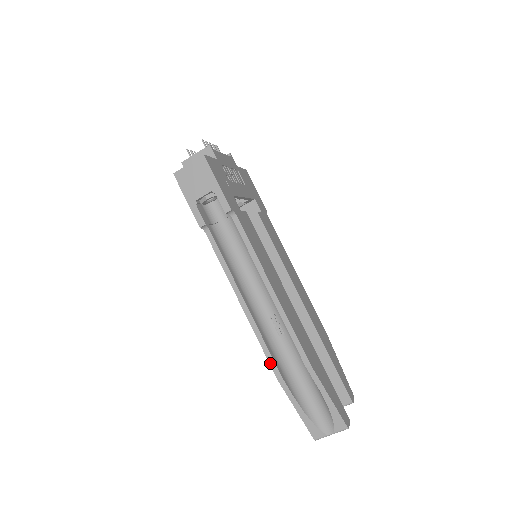
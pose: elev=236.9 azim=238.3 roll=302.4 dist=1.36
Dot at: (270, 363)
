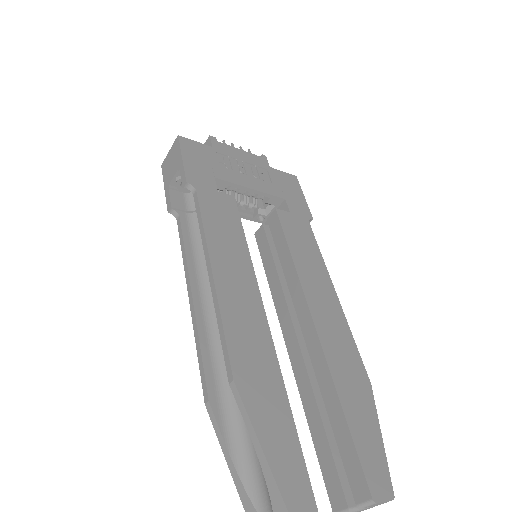
Dot at: (201, 378)
